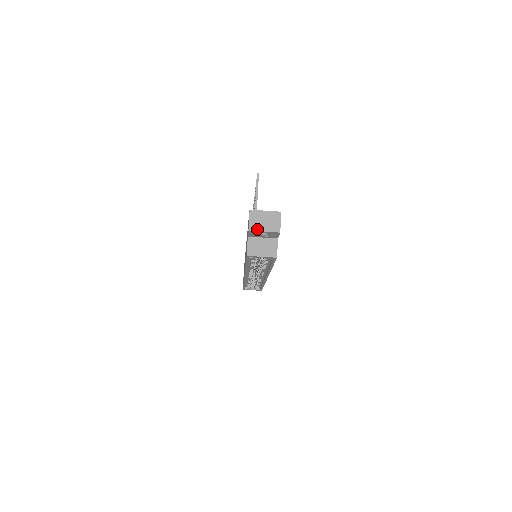
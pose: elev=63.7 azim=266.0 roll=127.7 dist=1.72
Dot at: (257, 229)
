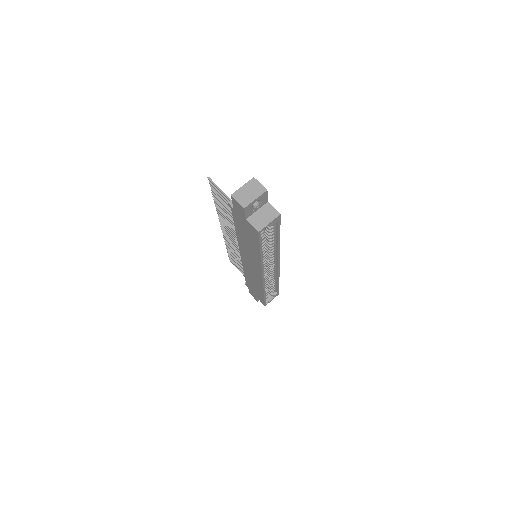
Dot at: (249, 202)
